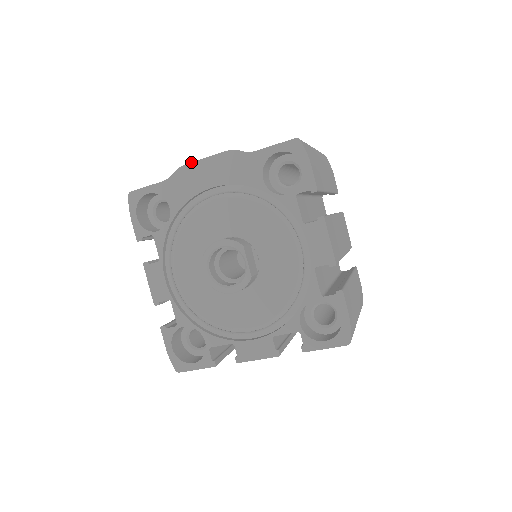
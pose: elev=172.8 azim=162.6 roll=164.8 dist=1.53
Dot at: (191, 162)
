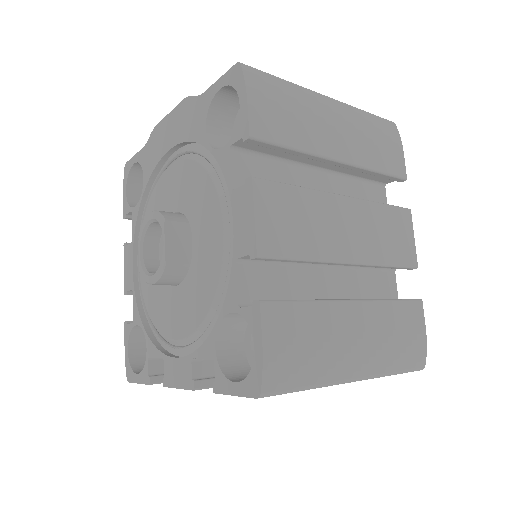
Dot at: (161, 120)
